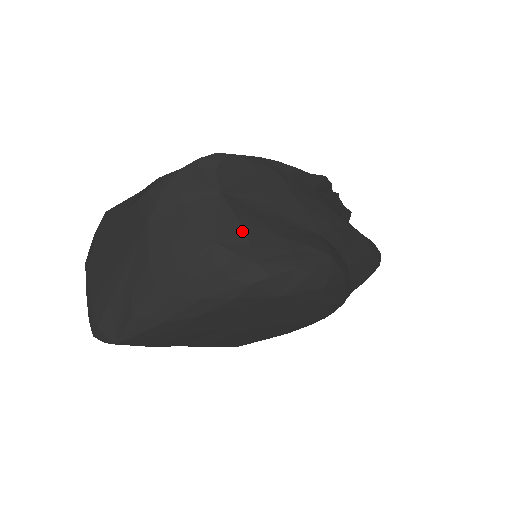
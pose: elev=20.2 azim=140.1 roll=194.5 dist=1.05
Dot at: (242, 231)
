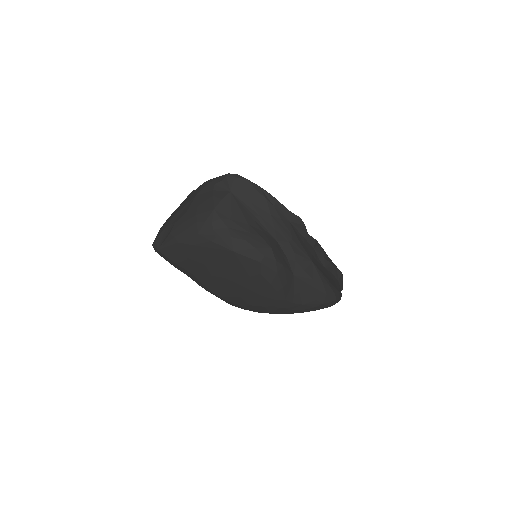
Dot at: (230, 212)
